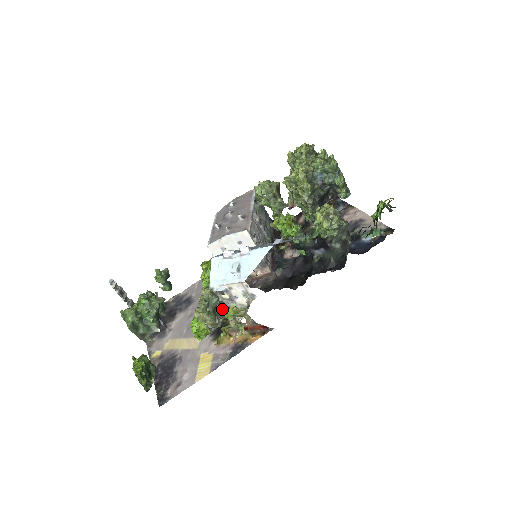
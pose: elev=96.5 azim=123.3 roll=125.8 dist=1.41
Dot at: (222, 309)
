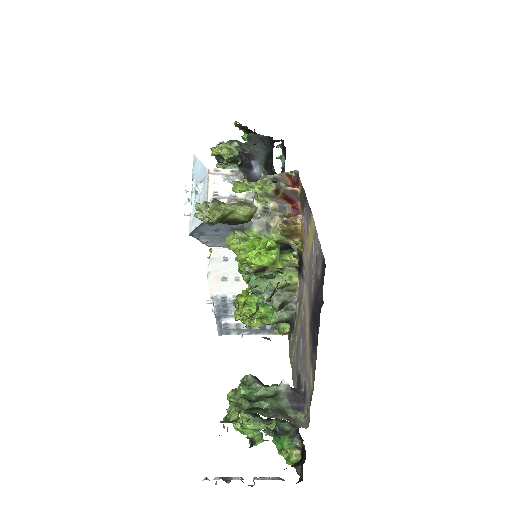
Dot at: (255, 233)
